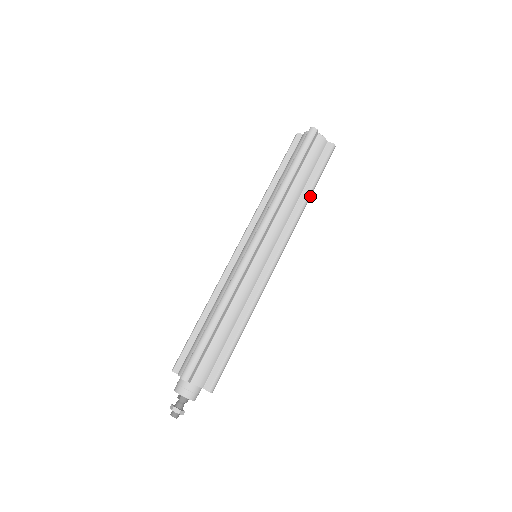
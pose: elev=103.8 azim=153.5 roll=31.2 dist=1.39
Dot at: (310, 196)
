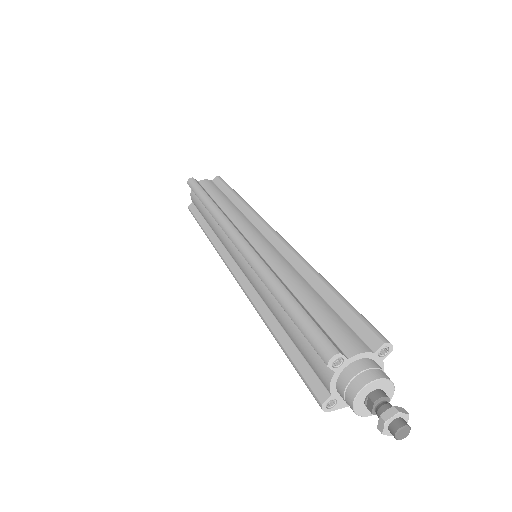
Dot at: occluded
